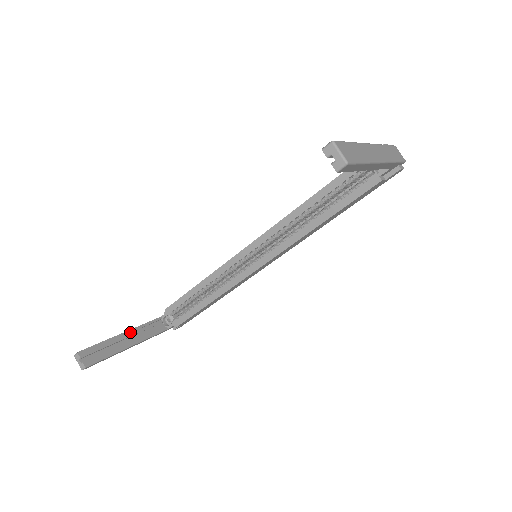
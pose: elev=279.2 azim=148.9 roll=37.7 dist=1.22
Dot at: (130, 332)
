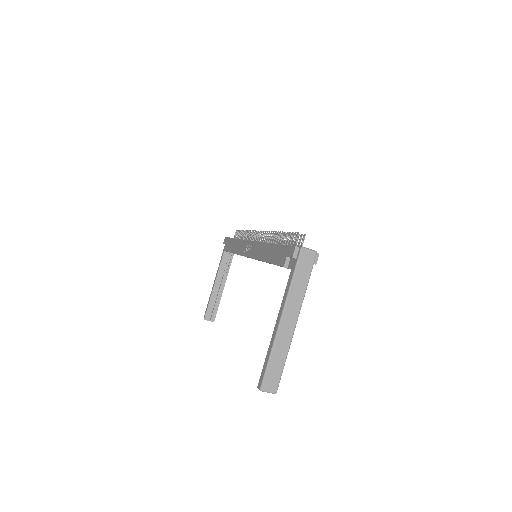
Dot at: (217, 281)
